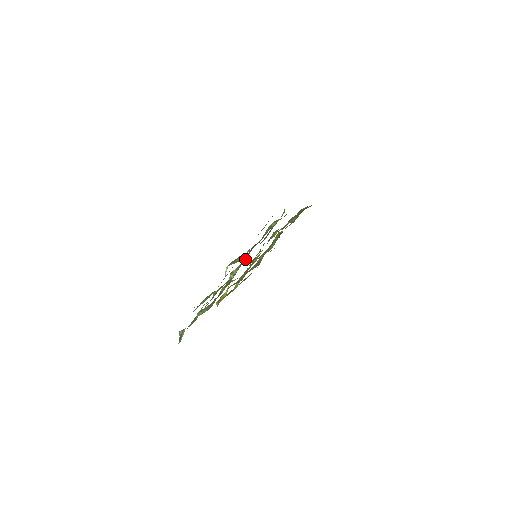
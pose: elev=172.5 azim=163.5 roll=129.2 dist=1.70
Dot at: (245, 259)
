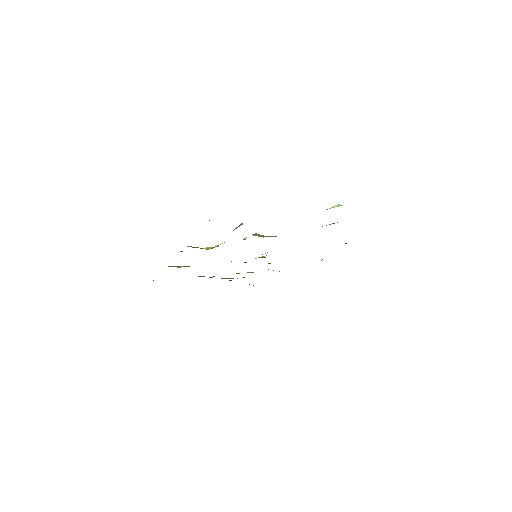
Dot at: occluded
